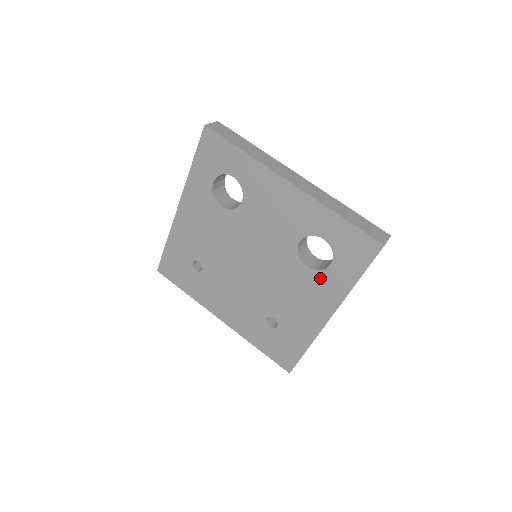
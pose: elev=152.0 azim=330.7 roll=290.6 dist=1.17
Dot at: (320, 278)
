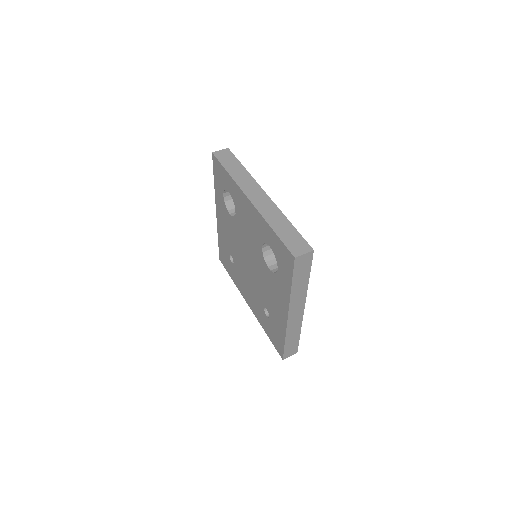
Dot at: (276, 280)
